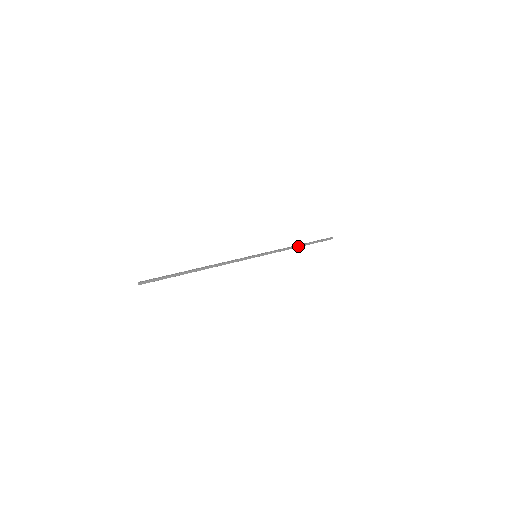
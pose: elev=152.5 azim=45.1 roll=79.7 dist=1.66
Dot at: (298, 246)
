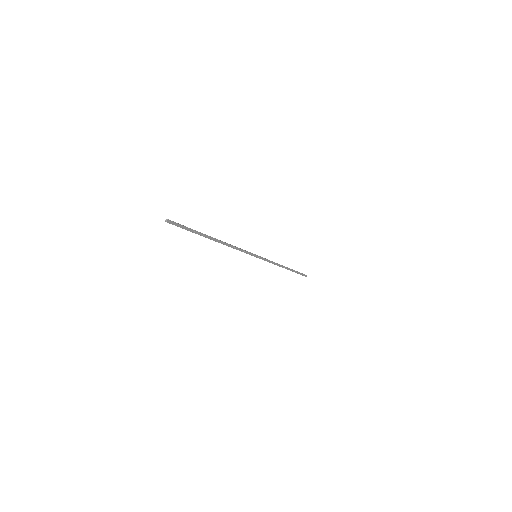
Dot at: (285, 267)
